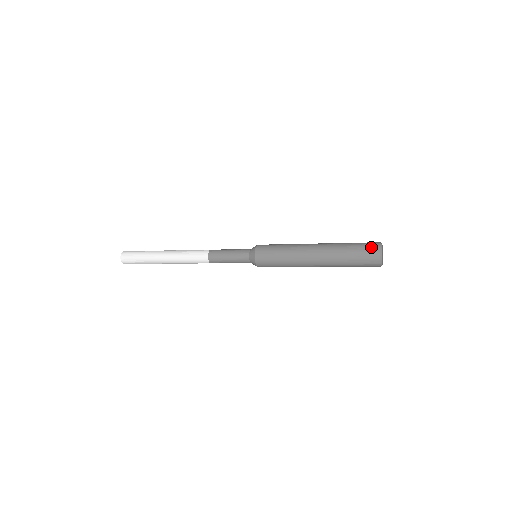
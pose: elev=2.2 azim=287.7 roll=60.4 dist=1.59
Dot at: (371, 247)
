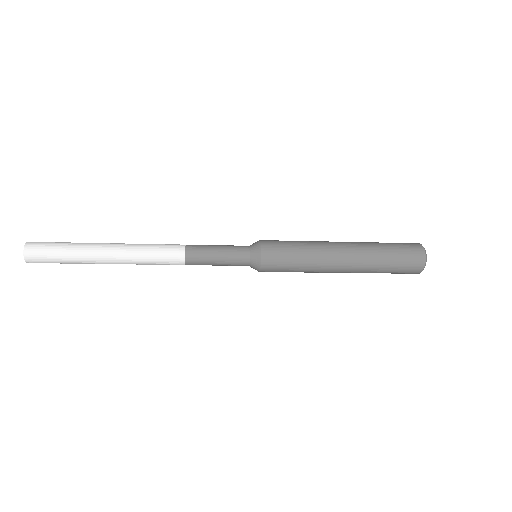
Dot at: (408, 243)
